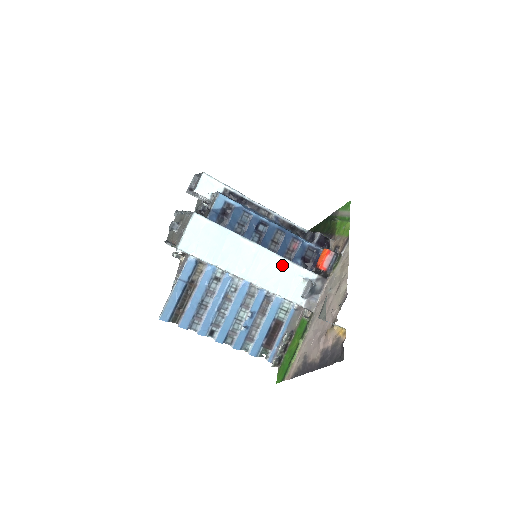
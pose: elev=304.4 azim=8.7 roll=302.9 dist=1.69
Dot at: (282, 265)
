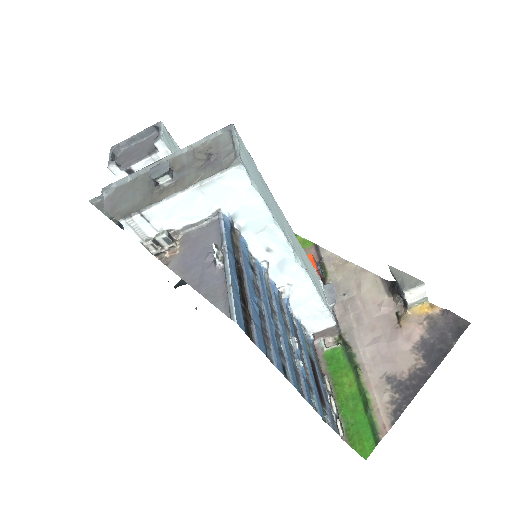
Dot at: (305, 254)
